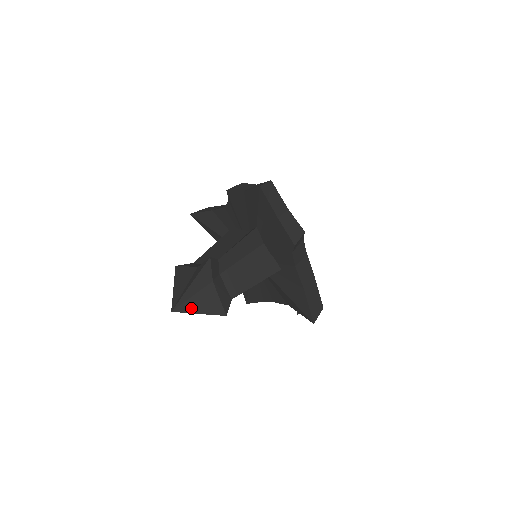
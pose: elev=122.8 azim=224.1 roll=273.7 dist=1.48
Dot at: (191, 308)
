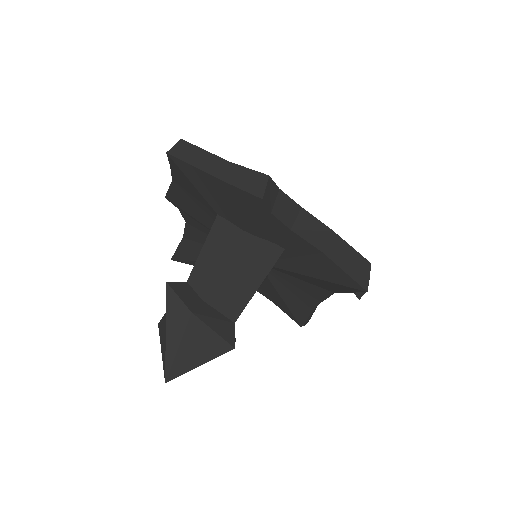
Dot at: (186, 364)
